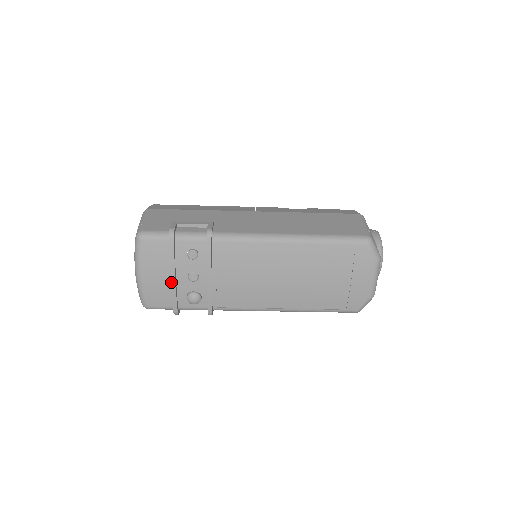
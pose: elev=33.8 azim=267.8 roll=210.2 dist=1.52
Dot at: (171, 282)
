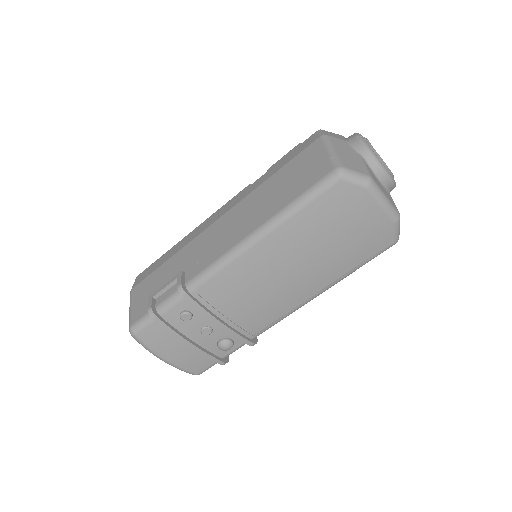
Dot at: (192, 349)
